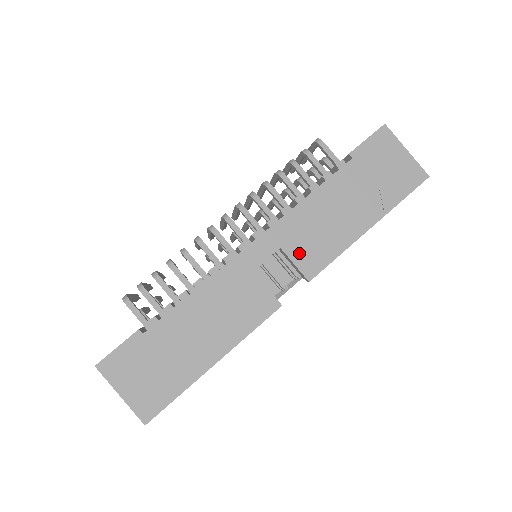
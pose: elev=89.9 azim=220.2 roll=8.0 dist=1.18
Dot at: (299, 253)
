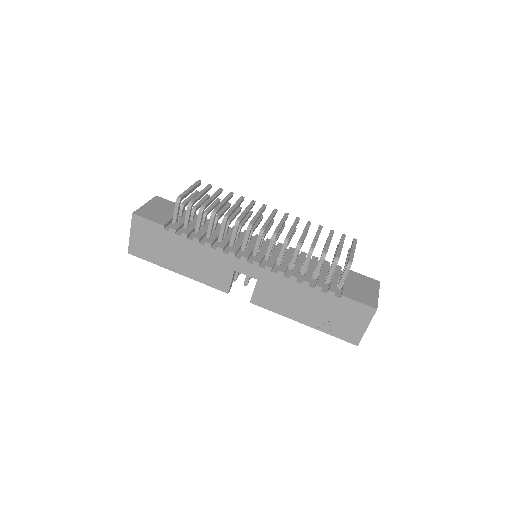
Dot at: (261, 291)
